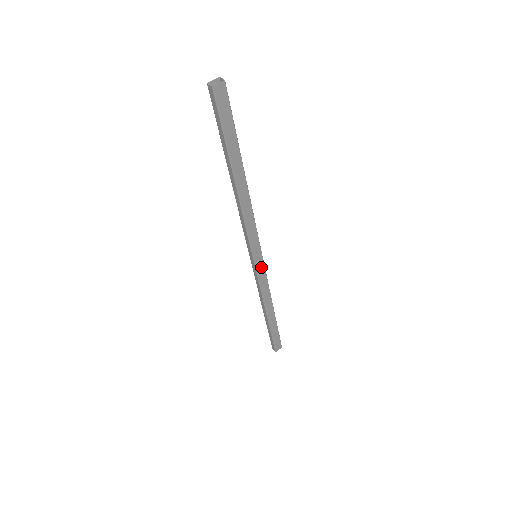
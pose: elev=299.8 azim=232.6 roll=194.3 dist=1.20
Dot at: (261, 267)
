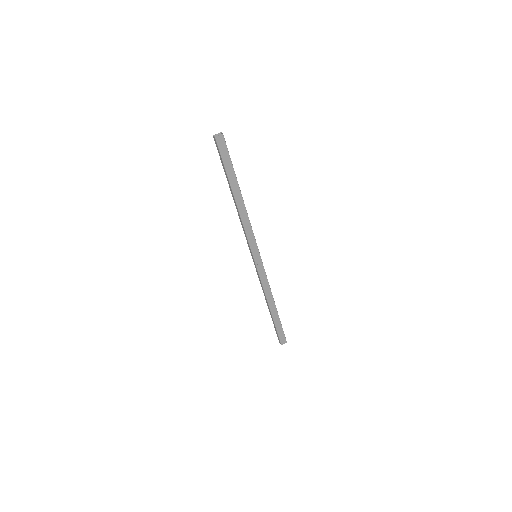
Dot at: (260, 265)
